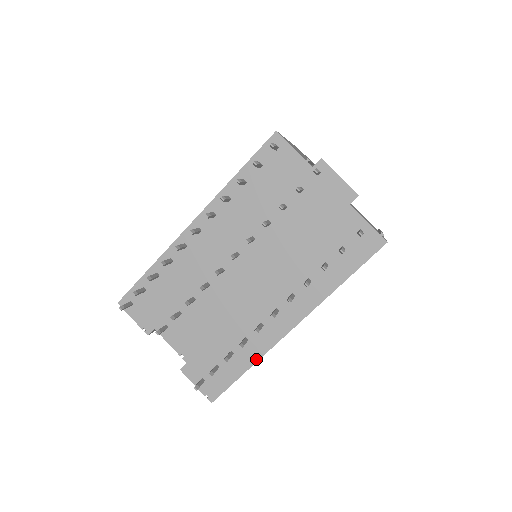
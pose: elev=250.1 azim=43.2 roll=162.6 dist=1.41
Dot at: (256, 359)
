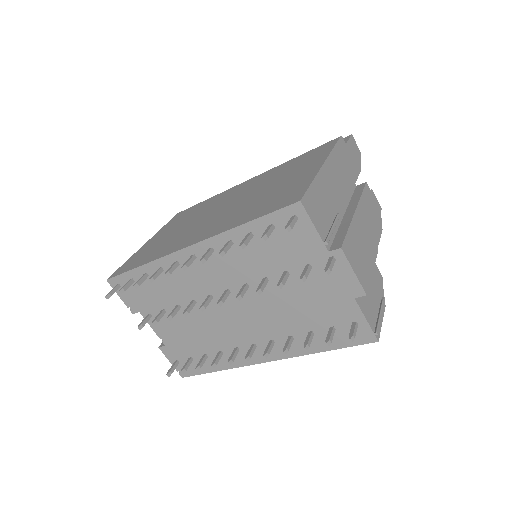
Dot at: (227, 368)
